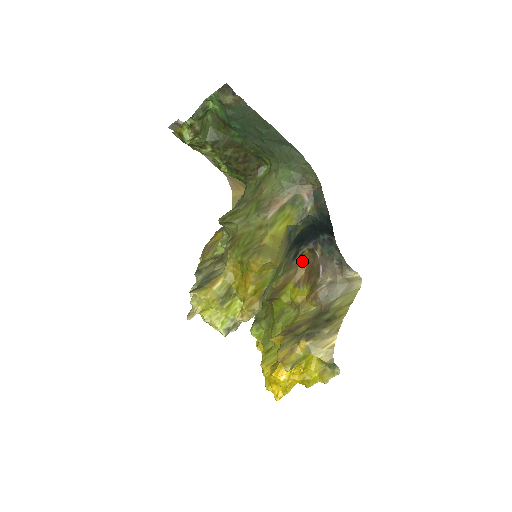
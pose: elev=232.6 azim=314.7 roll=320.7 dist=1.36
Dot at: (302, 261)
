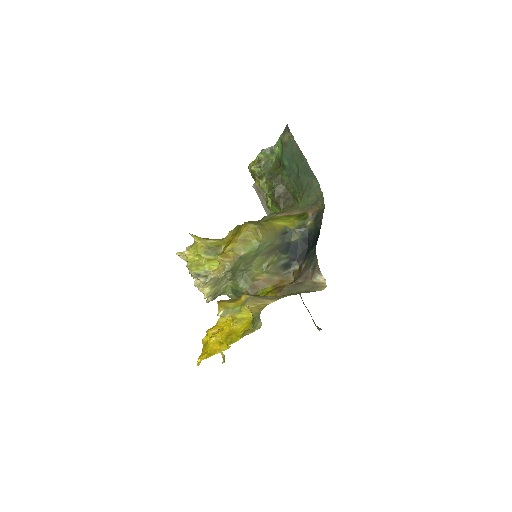
Dot at: (290, 278)
